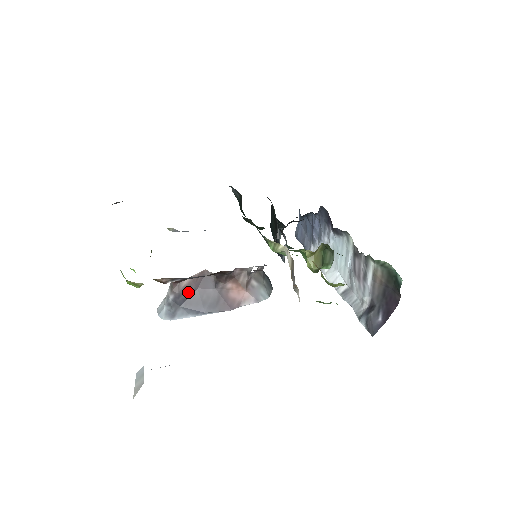
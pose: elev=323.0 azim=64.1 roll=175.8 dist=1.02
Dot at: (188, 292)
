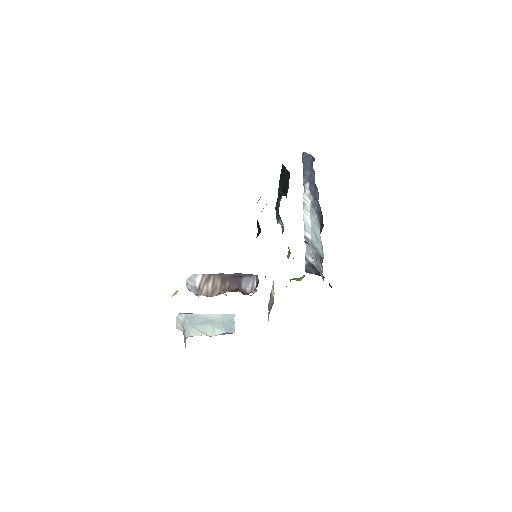
Dot at: occluded
